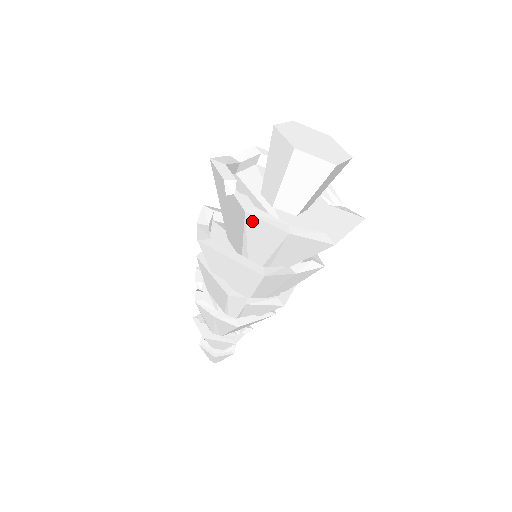
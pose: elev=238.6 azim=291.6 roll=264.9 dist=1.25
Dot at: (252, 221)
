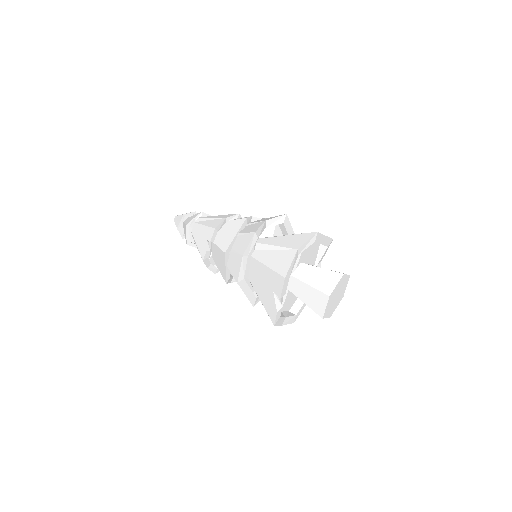
Dot at: occluded
